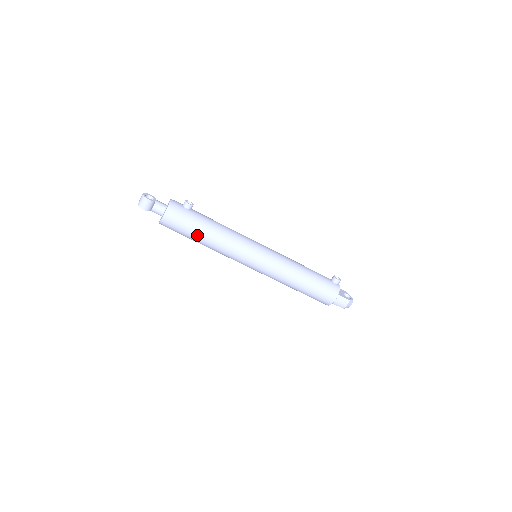
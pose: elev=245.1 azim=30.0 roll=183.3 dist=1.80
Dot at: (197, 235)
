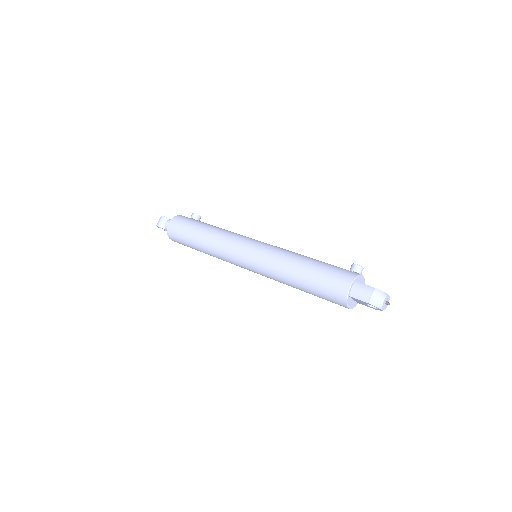
Dot at: (194, 234)
